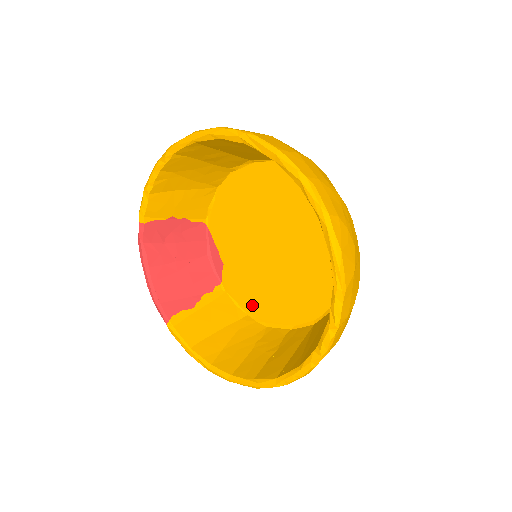
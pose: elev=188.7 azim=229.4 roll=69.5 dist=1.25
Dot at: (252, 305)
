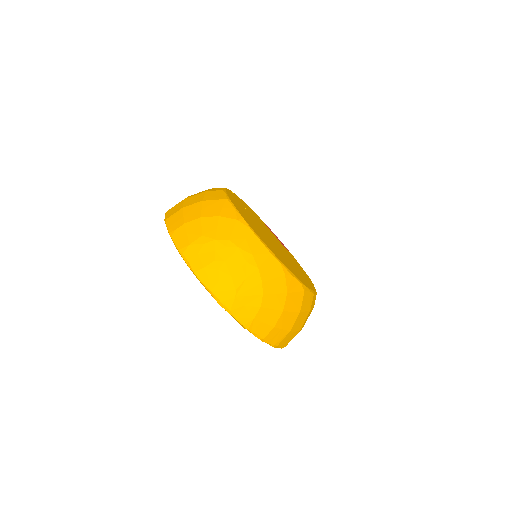
Dot at: occluded
